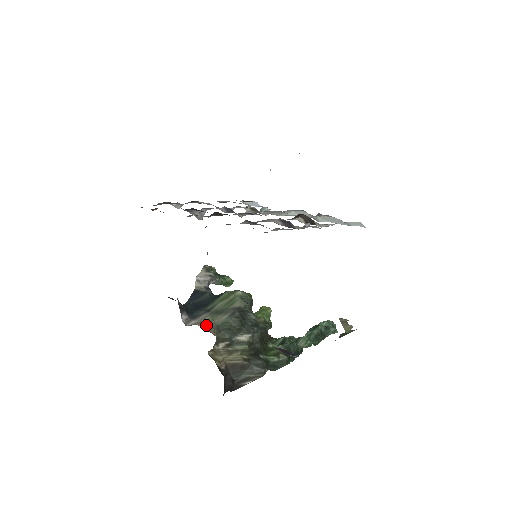
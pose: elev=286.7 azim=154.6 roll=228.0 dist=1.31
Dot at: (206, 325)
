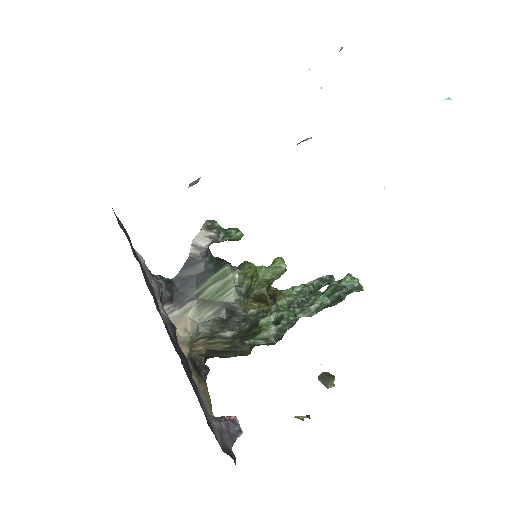
Dot at: (183, 331)
